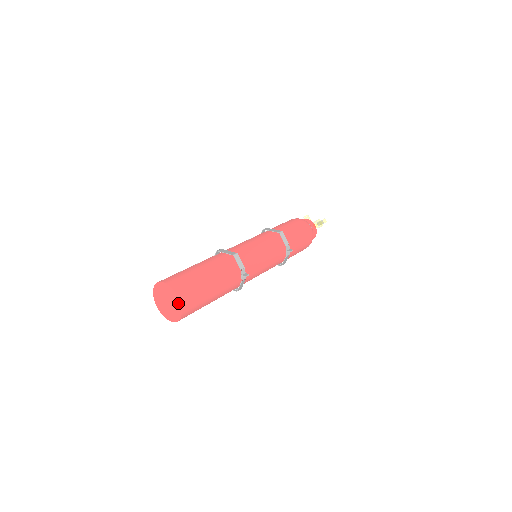
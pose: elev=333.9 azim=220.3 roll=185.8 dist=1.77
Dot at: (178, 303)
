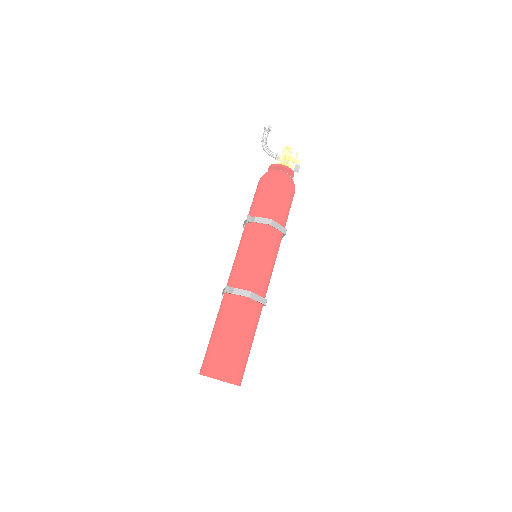
Dot at: occluded
